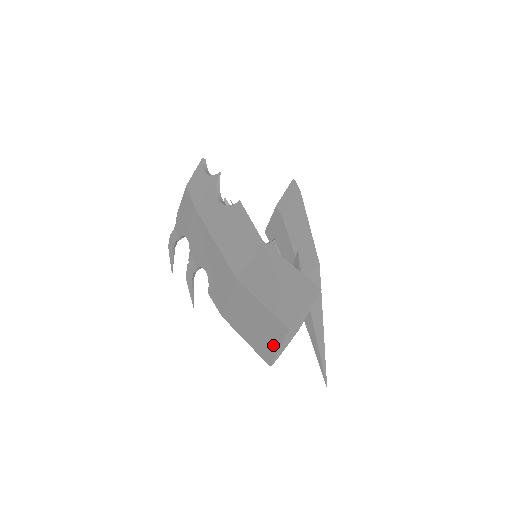
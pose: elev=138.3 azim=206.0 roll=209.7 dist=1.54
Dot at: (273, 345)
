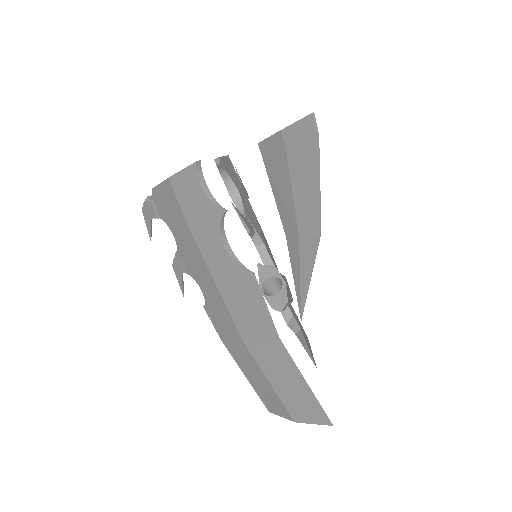
Dot at: (275, 410)
